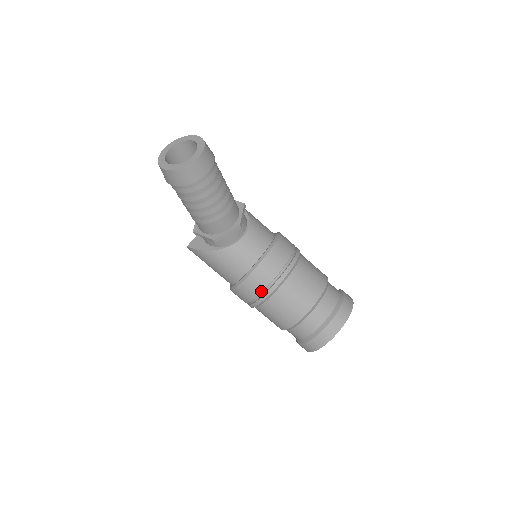
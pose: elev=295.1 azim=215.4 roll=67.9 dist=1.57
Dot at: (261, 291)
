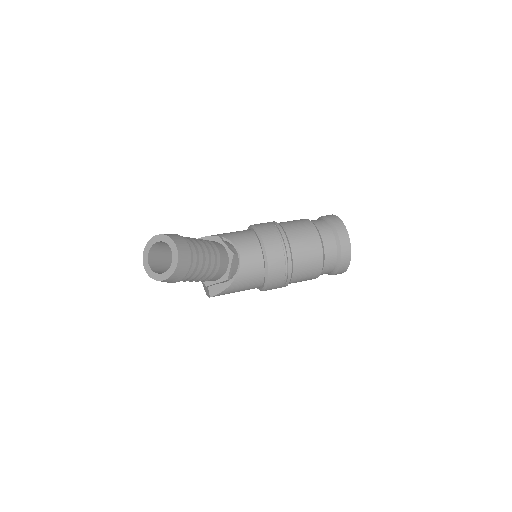
Dot at: (284, 275)
